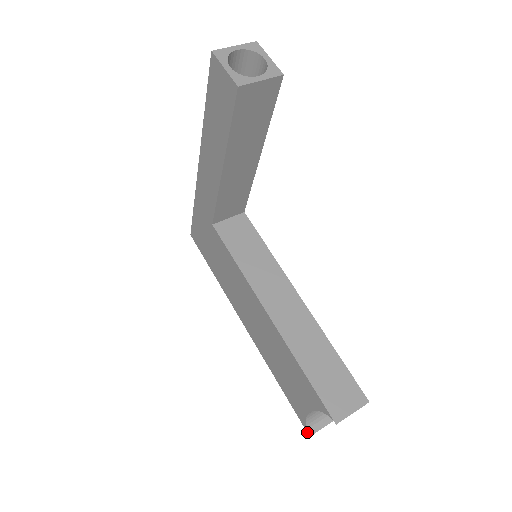
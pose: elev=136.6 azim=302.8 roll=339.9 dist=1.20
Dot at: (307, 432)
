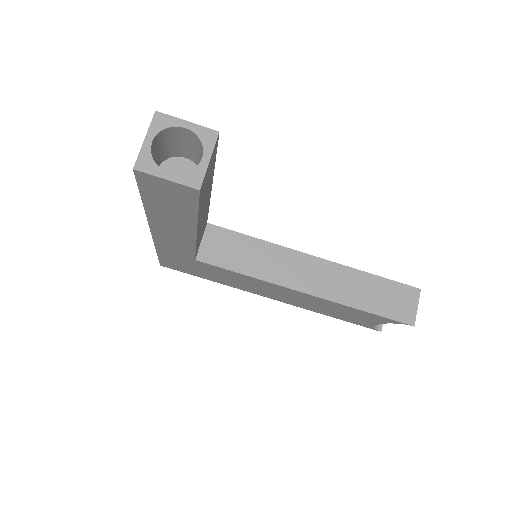
Dot at: occluded
